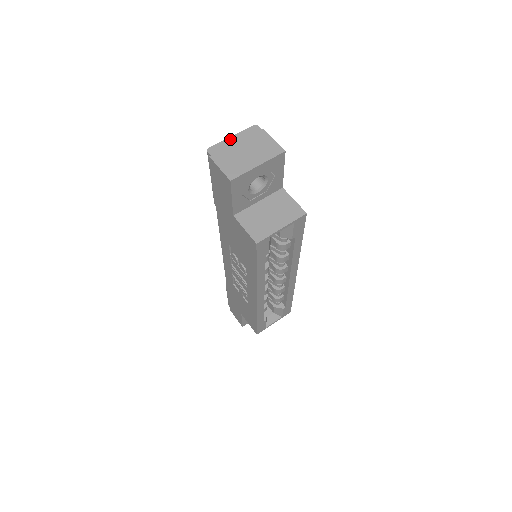
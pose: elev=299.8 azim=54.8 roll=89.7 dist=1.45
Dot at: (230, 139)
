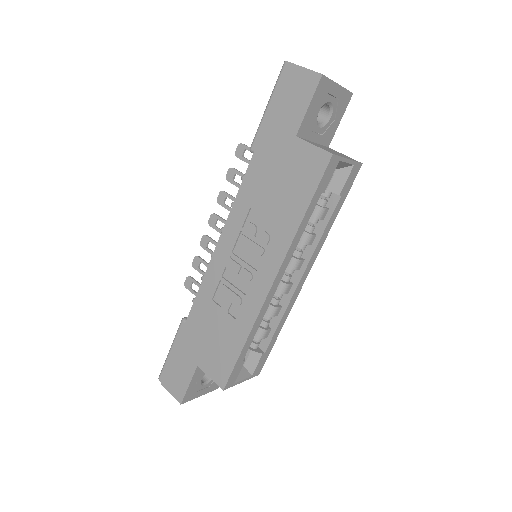
Dot at: occluded
